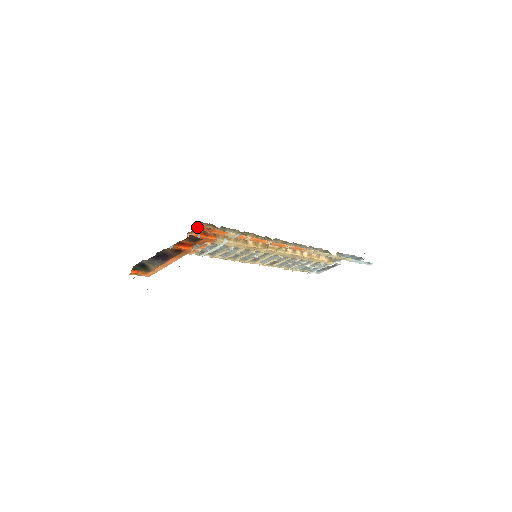
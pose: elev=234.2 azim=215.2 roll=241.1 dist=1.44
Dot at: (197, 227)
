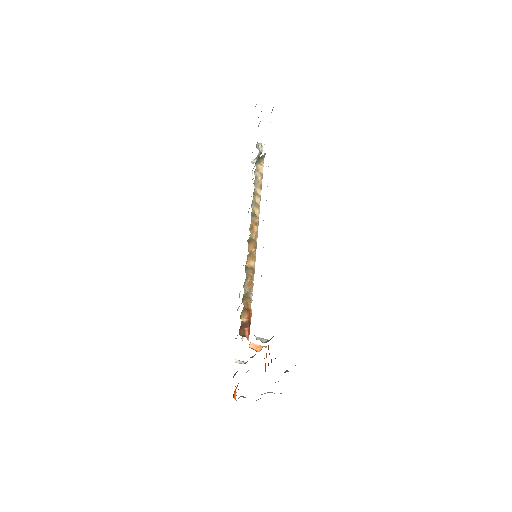
Dot at: (243, 333)
